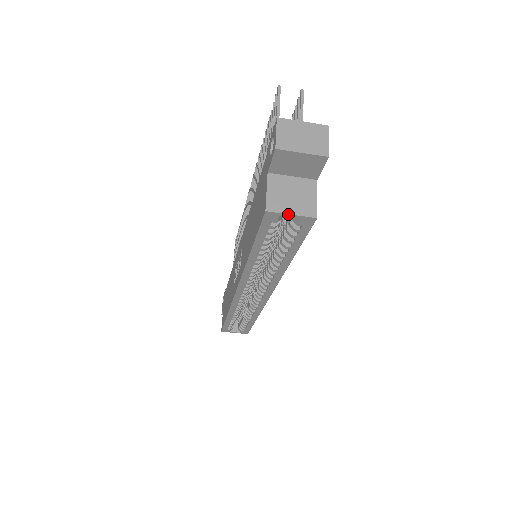
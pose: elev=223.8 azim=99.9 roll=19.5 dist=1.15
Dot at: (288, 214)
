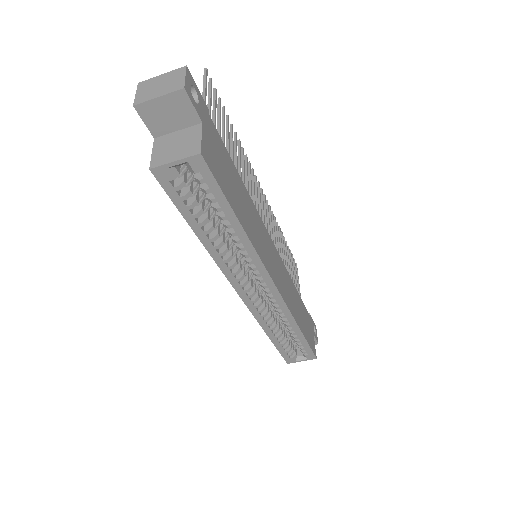
Dot at: (171, 162)
